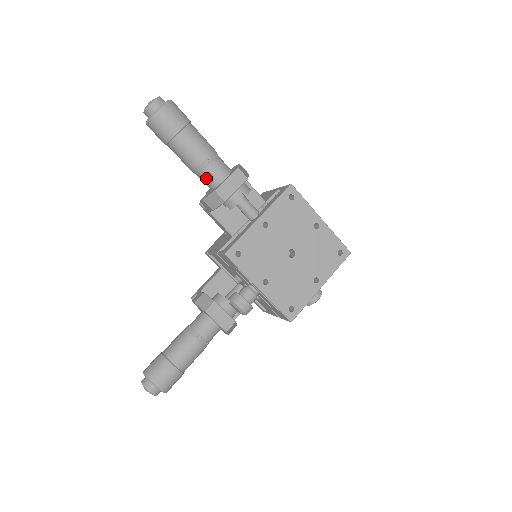
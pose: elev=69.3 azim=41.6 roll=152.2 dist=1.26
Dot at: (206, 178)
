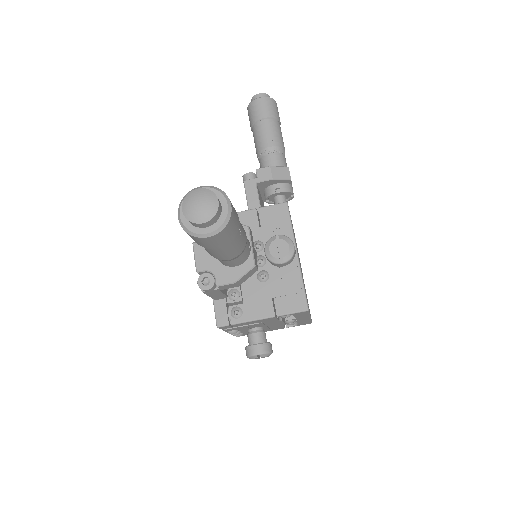
Dot at: (279, 158)
